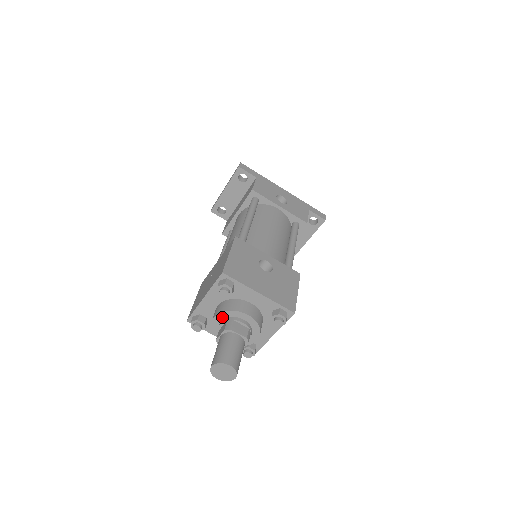
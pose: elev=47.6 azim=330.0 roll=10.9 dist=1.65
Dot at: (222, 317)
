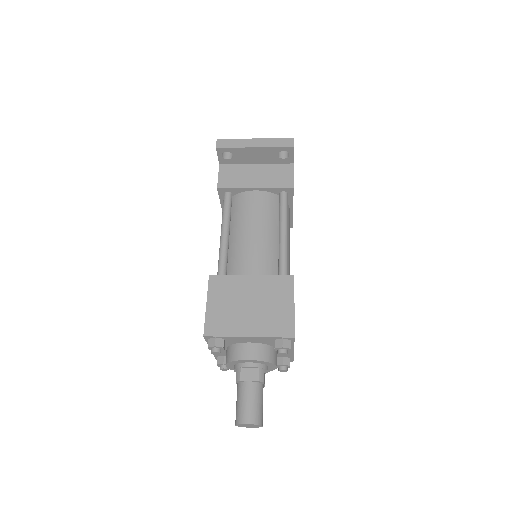
Dot at: (256, 362)
